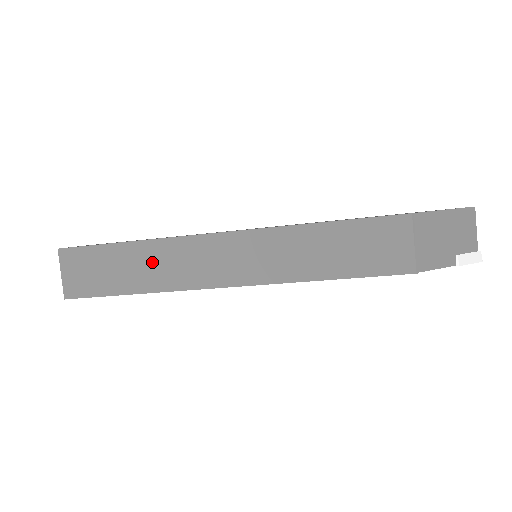
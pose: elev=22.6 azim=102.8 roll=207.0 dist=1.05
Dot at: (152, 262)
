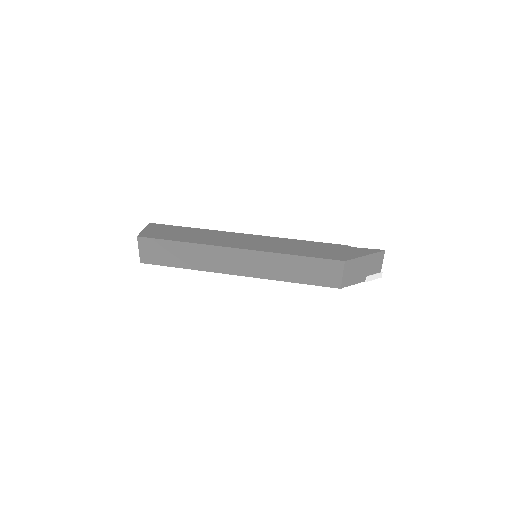
Dot at: (195, 255)
